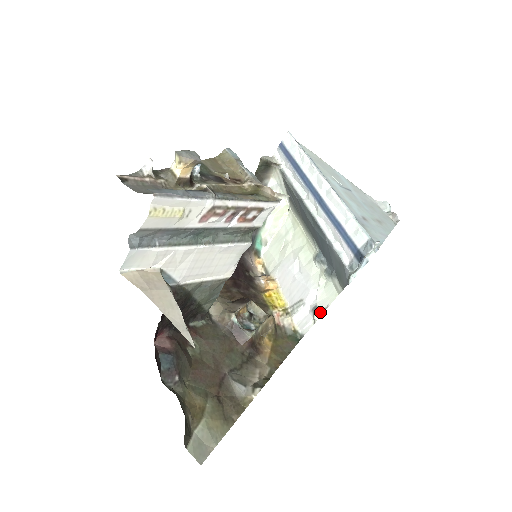
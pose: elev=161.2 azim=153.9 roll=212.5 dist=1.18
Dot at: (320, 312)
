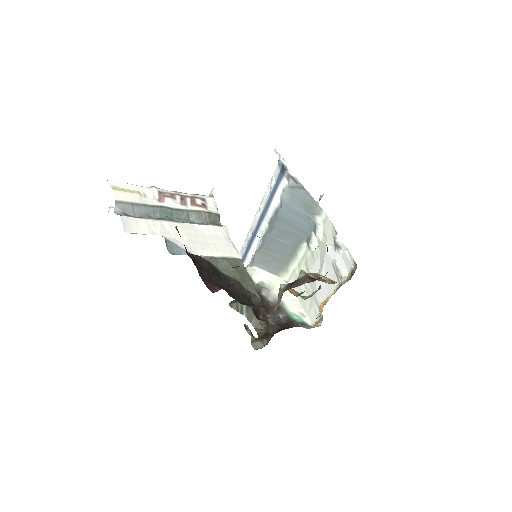
Dot at: (335, 235)
